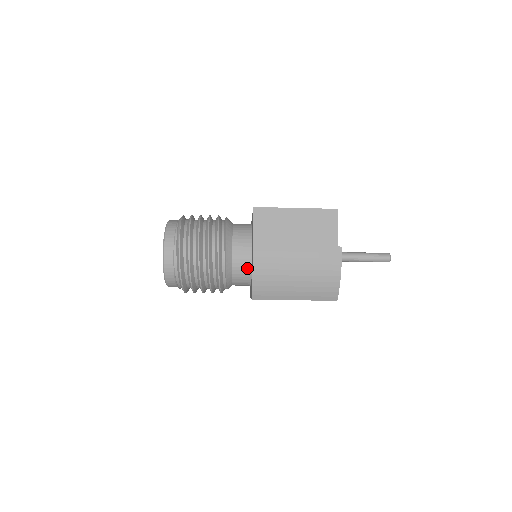
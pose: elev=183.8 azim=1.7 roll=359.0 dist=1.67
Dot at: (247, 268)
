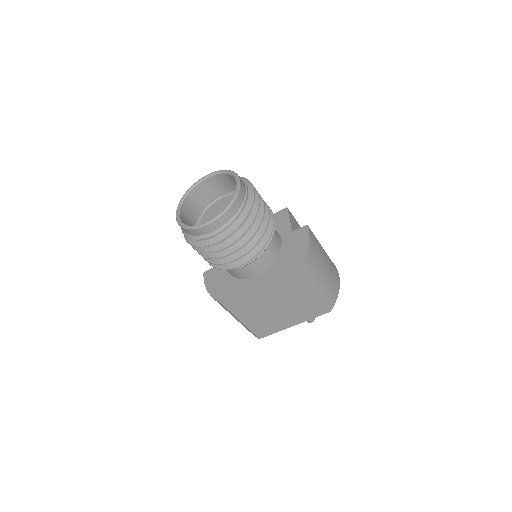
Dot at: (278, 249)
